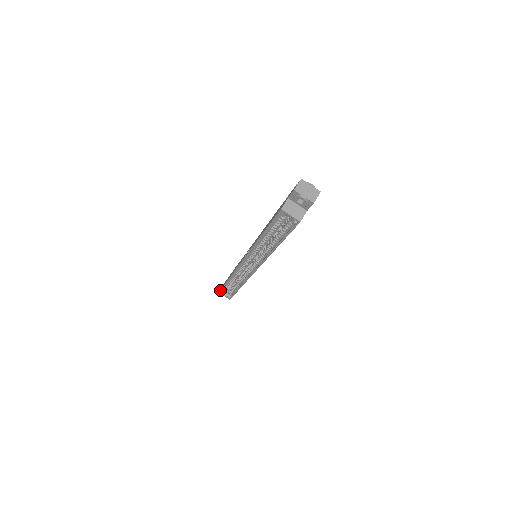
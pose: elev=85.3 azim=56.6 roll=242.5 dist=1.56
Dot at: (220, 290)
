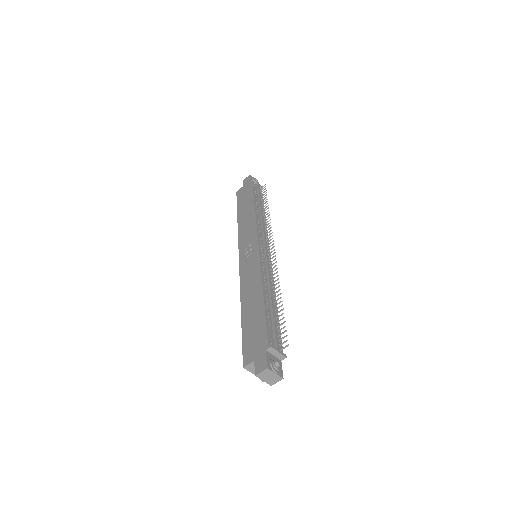
Dot at: occluded
